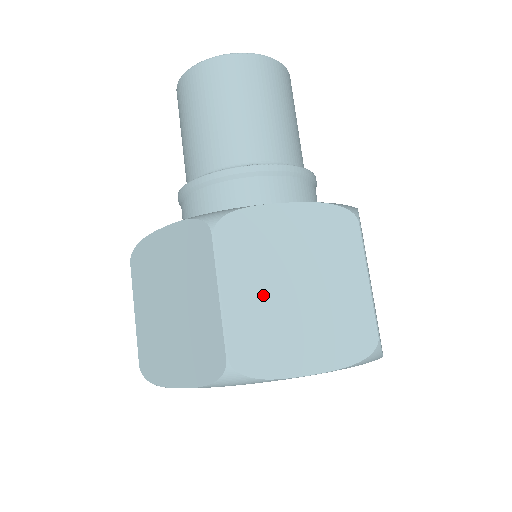
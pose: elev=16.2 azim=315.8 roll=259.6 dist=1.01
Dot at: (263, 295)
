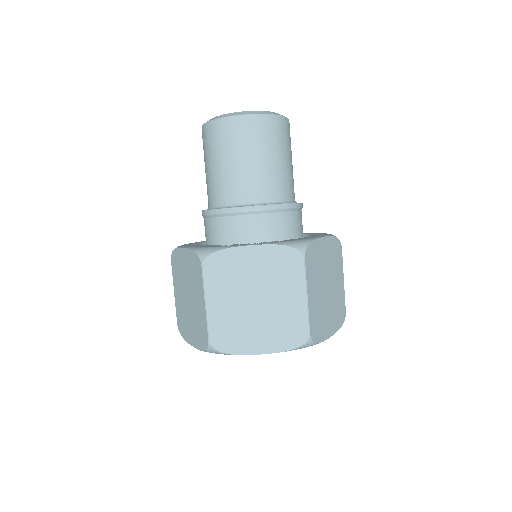
Dot at: (319, 294)
